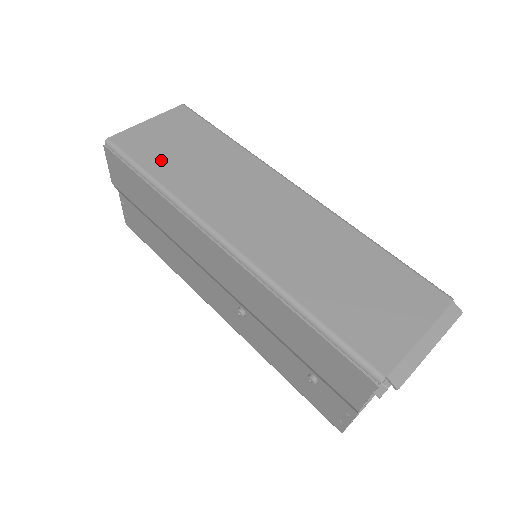
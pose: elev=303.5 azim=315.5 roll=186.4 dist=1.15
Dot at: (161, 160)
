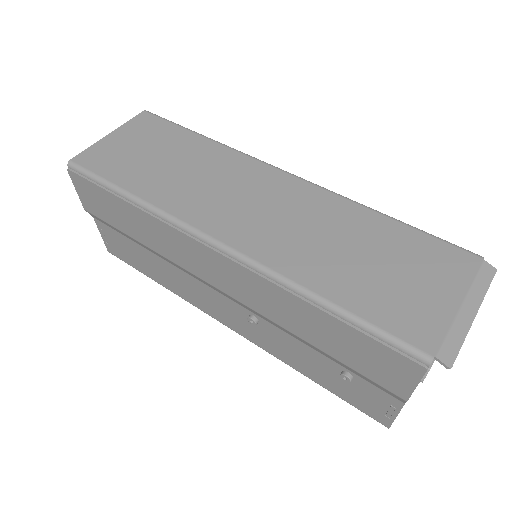
Dot at: (133, 172)
